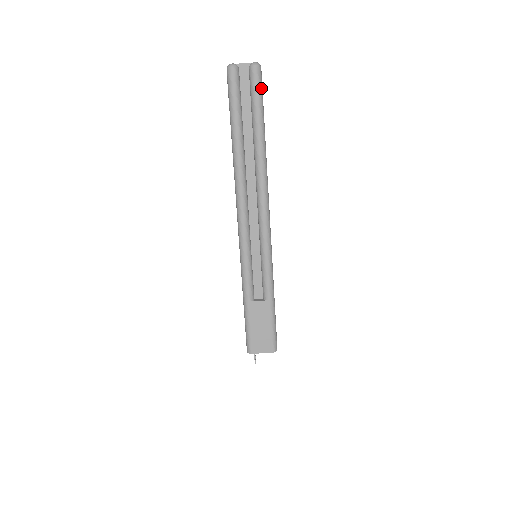
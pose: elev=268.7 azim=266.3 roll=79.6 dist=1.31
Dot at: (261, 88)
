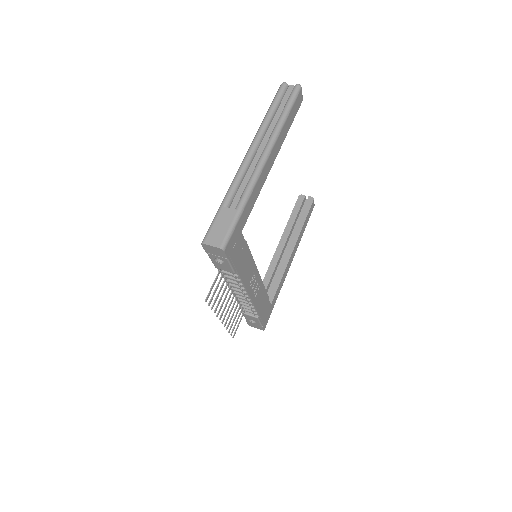
Dot at: (296, 96)
